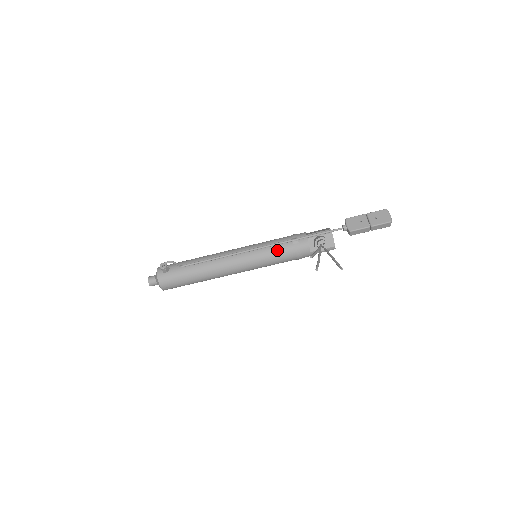
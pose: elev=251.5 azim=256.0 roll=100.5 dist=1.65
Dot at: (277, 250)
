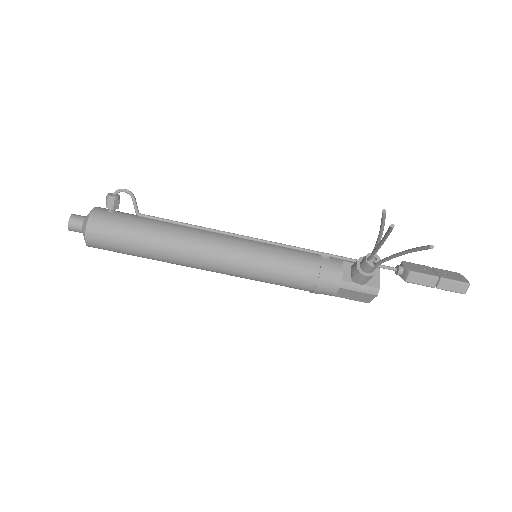
Dot at: (294, 255)
